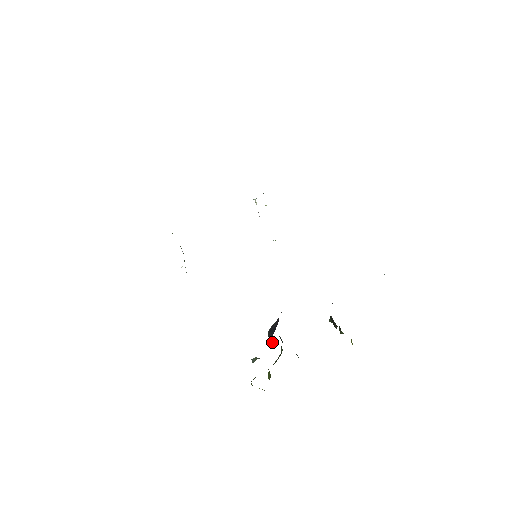
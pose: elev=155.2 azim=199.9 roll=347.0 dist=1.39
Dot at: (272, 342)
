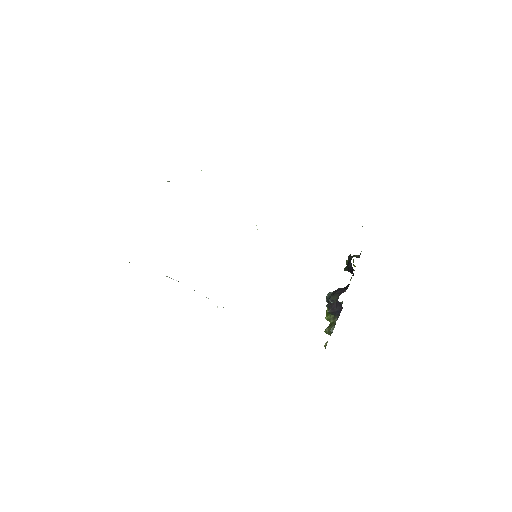
Dot at: (338, 316)
